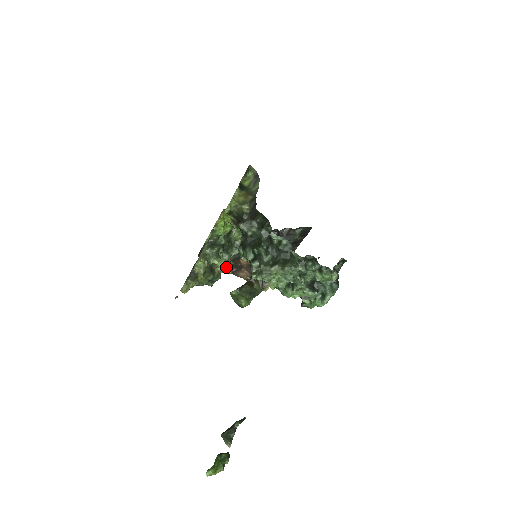
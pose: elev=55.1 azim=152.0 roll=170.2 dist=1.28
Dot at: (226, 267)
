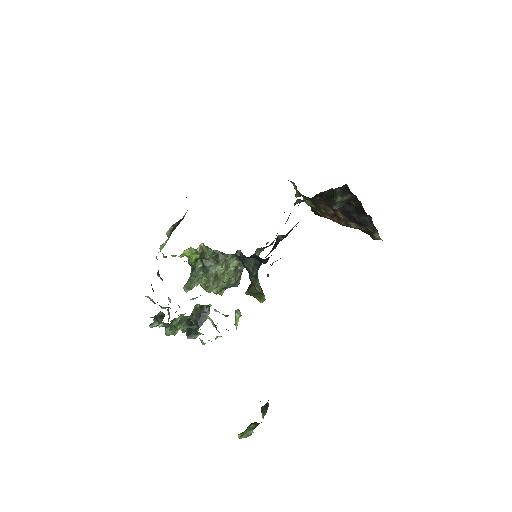
Dot at: (210, 285)
